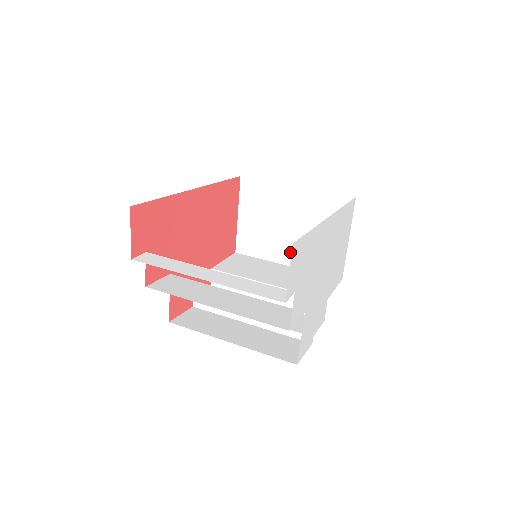
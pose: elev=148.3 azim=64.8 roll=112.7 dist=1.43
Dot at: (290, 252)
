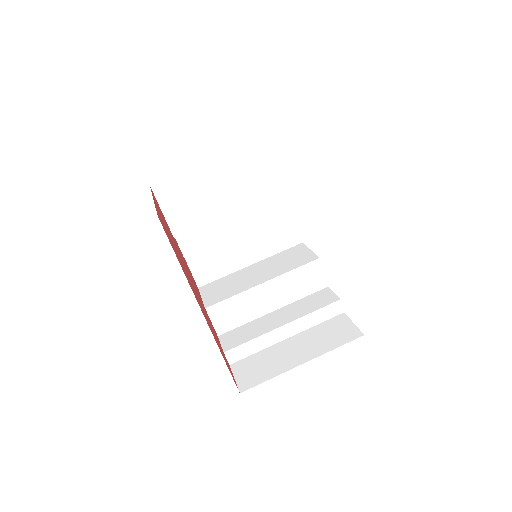
Dot at: occluded
